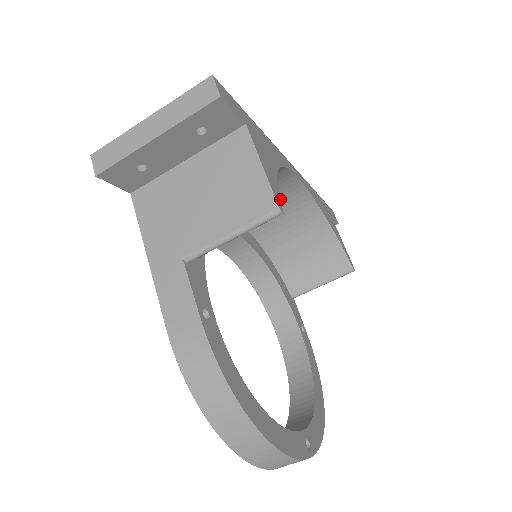
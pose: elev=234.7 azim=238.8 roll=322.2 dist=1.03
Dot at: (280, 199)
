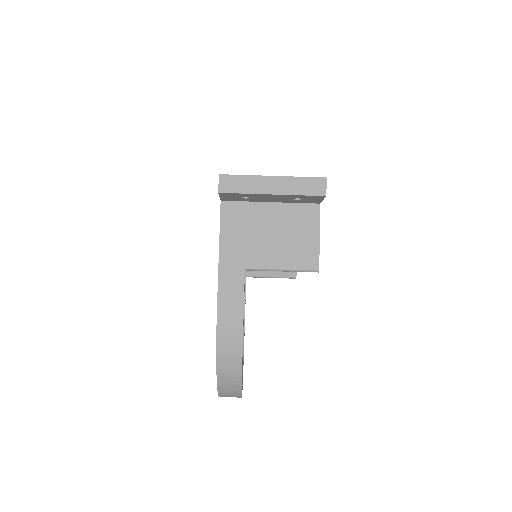
Dot at: occluded
